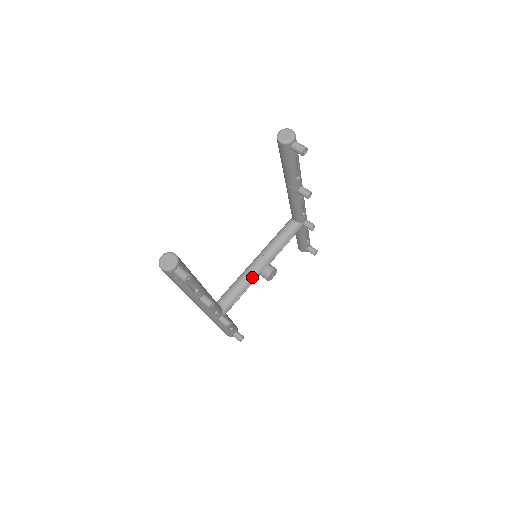
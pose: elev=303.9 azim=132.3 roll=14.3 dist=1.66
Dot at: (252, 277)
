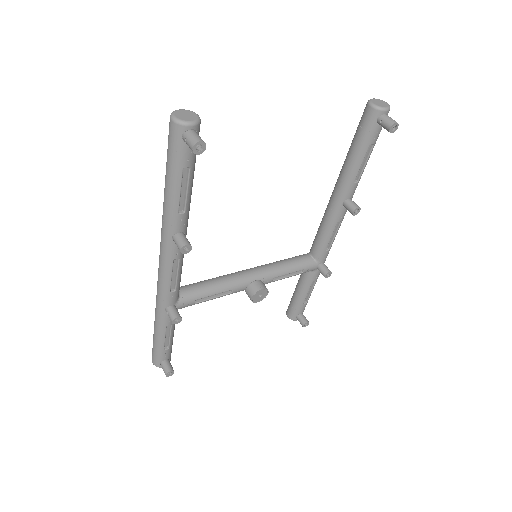
Dot at: (235, 283)
